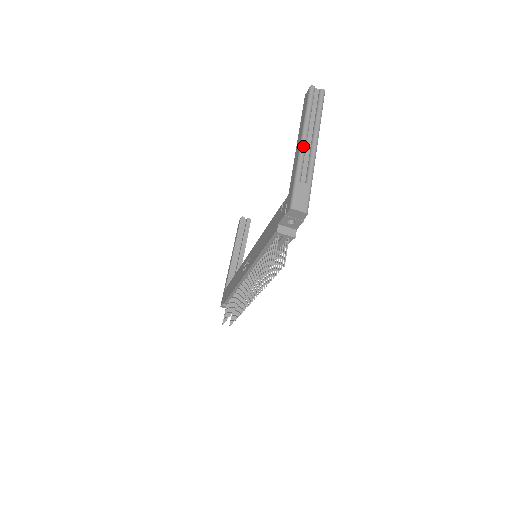
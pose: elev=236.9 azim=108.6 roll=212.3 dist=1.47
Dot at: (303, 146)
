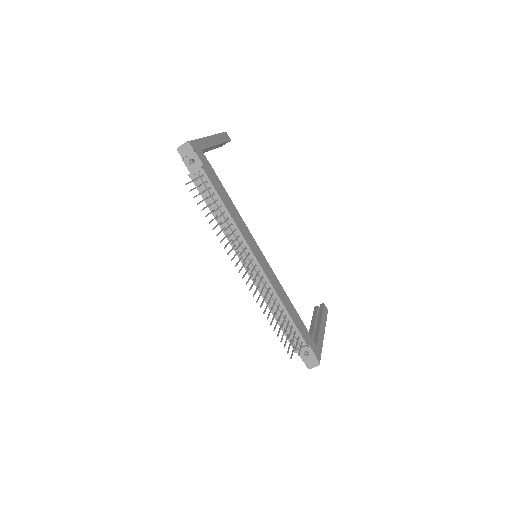
Dot at: occluded
